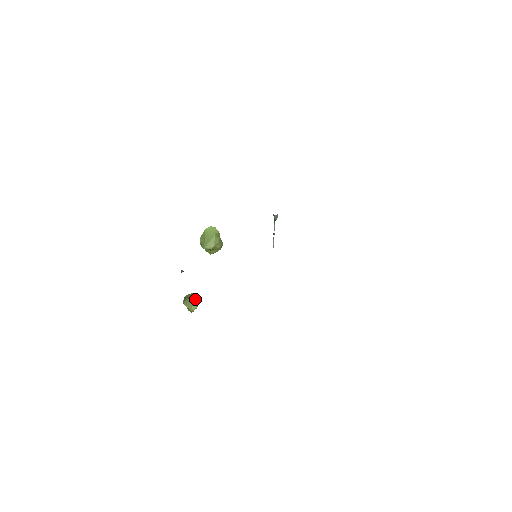
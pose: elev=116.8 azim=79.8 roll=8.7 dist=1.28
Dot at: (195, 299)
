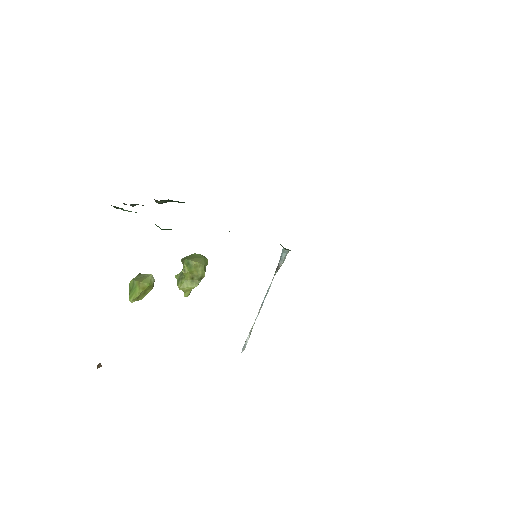
Dot at: occluded
